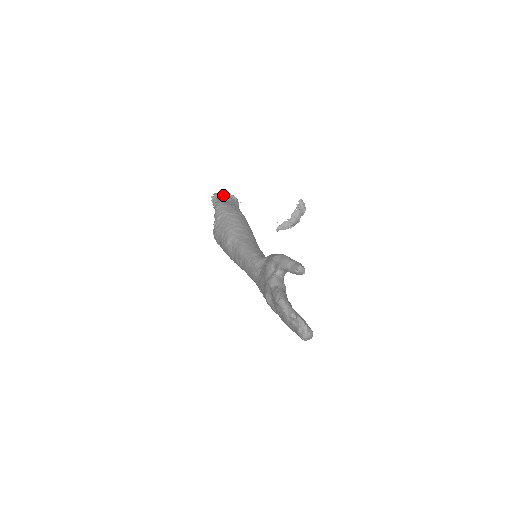
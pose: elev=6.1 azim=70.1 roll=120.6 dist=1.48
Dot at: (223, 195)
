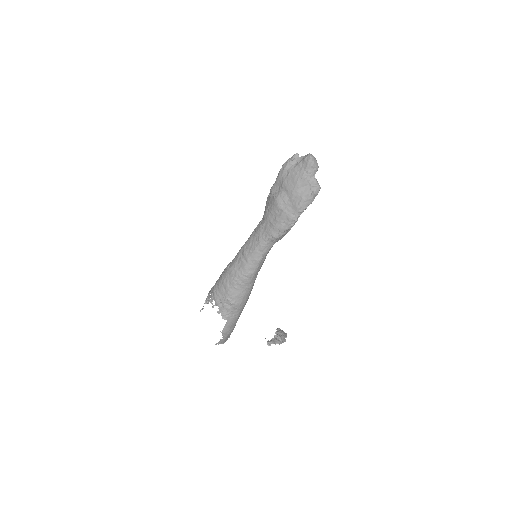
Dot at: occluded
